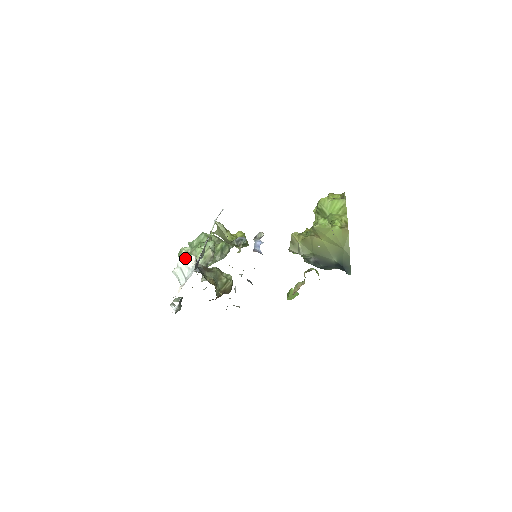
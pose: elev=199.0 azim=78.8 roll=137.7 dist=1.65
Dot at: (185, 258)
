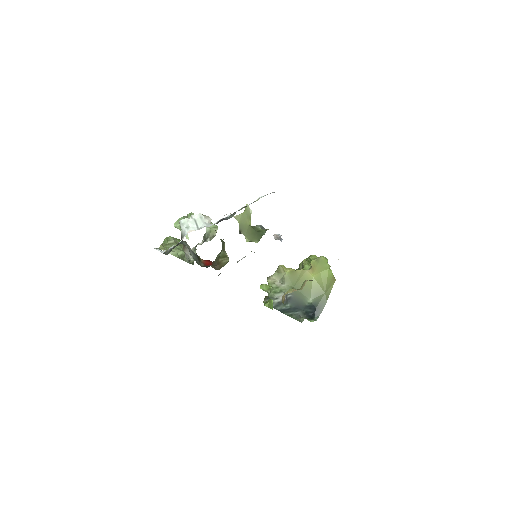
Dot at: (203, 215)
